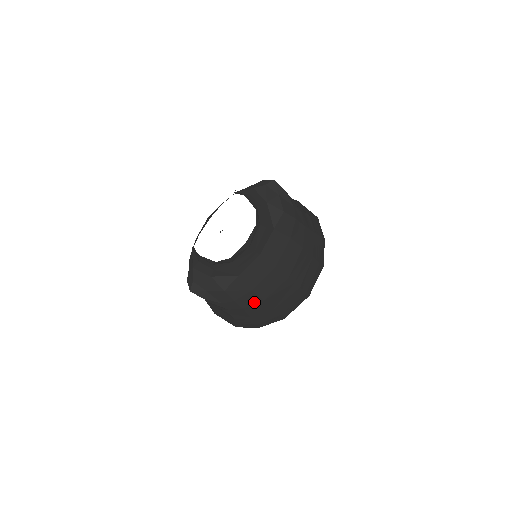
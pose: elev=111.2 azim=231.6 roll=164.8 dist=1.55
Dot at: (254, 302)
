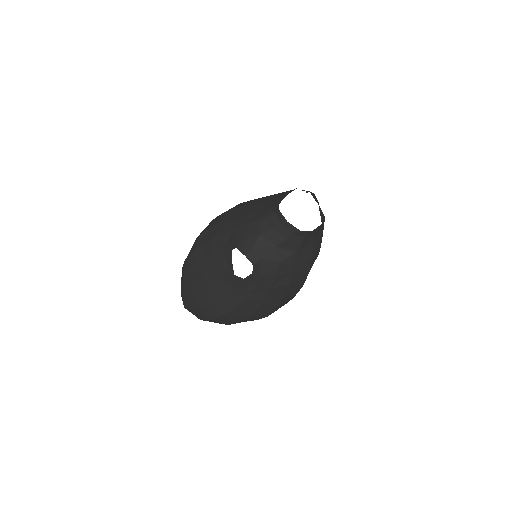
Dot at: (283, 284)
